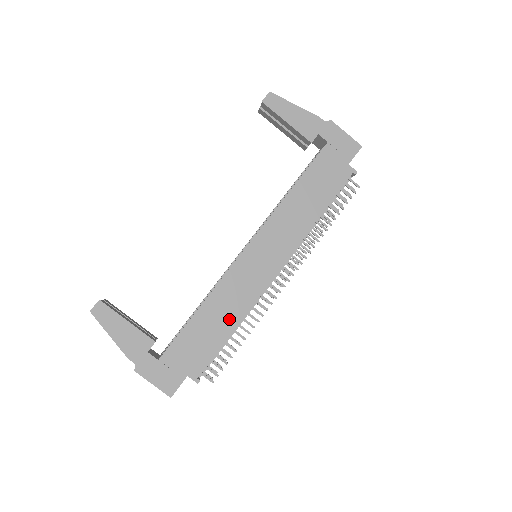
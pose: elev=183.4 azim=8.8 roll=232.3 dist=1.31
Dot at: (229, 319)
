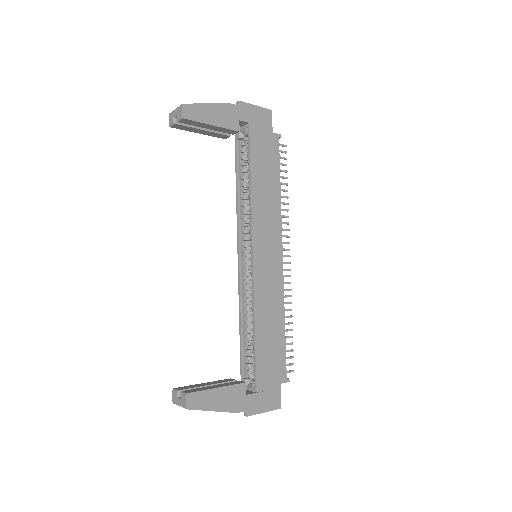
Dot at: (277, 319)
